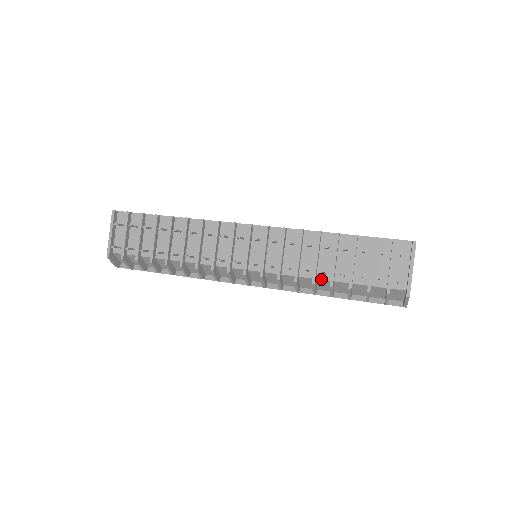
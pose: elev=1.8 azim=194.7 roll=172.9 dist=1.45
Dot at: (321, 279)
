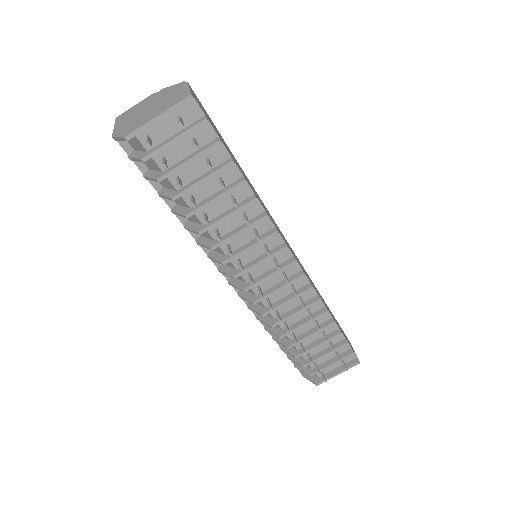
Dot at: occluded
